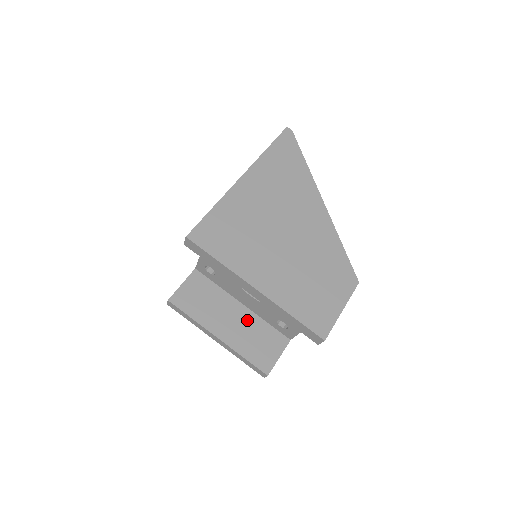
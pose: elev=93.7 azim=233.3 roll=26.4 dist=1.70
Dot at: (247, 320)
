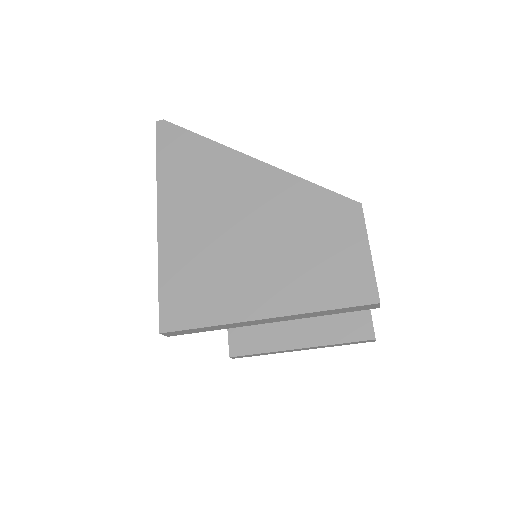
Dot at: occluded
